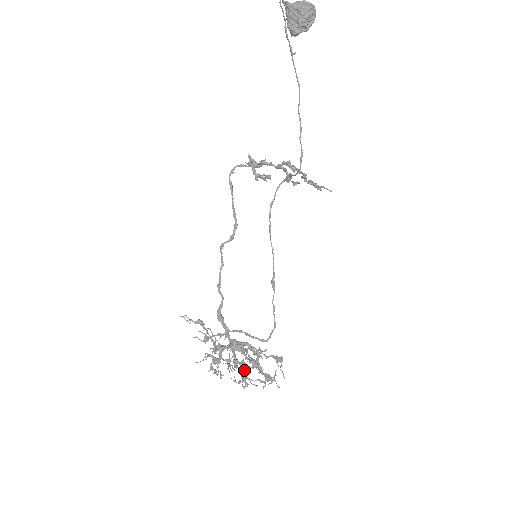
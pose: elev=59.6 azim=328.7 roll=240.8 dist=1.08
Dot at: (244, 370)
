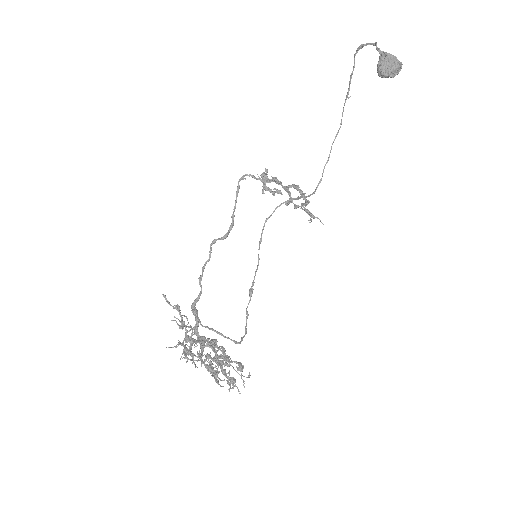
Dot at: occluded
